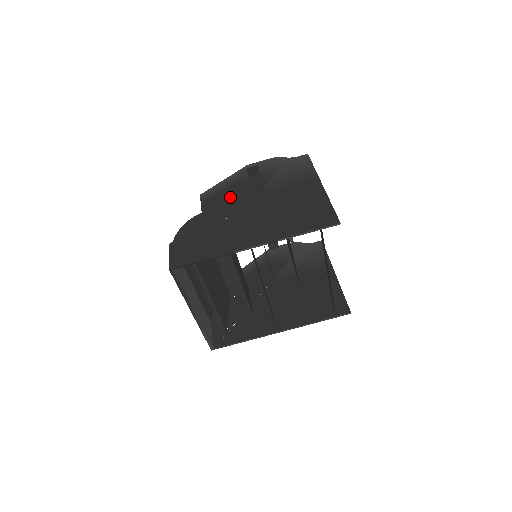
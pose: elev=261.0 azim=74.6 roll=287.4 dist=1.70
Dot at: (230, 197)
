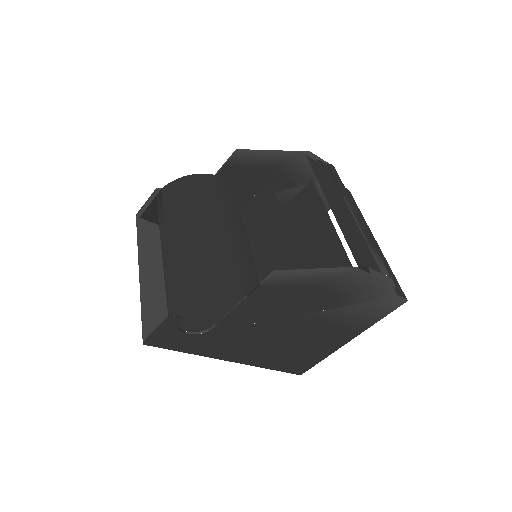
Dot at: (289, 302)
